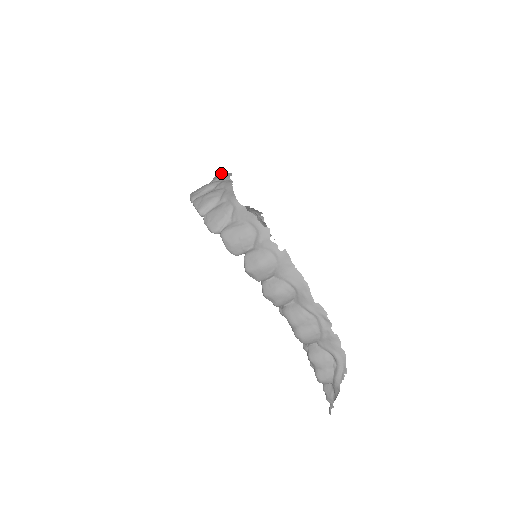
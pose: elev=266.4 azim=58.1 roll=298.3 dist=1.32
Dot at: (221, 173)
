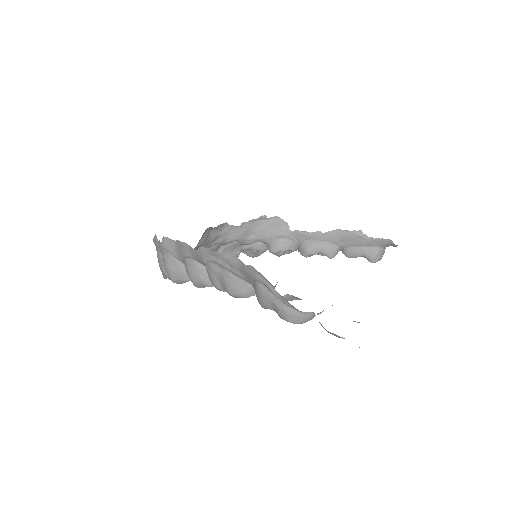
Dot at: occluded
